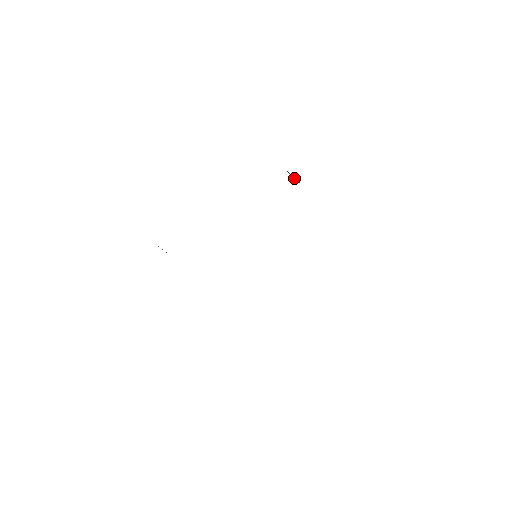
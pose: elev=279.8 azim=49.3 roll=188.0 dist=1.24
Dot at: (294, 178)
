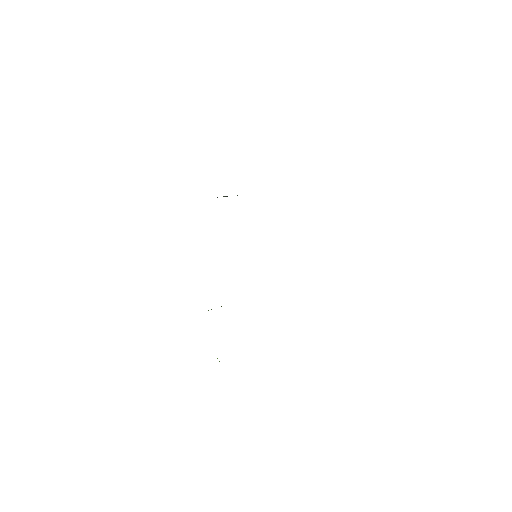
Dot at: occluded
